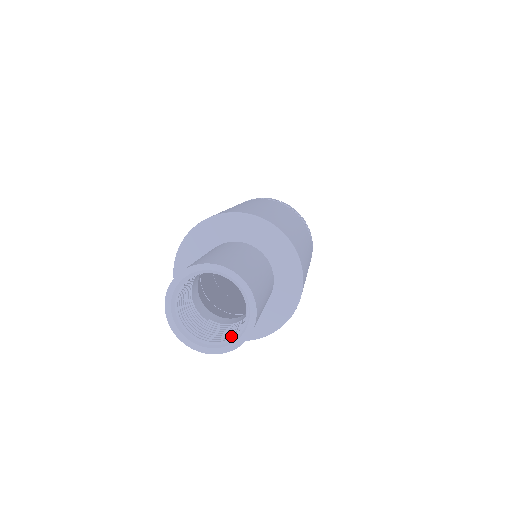
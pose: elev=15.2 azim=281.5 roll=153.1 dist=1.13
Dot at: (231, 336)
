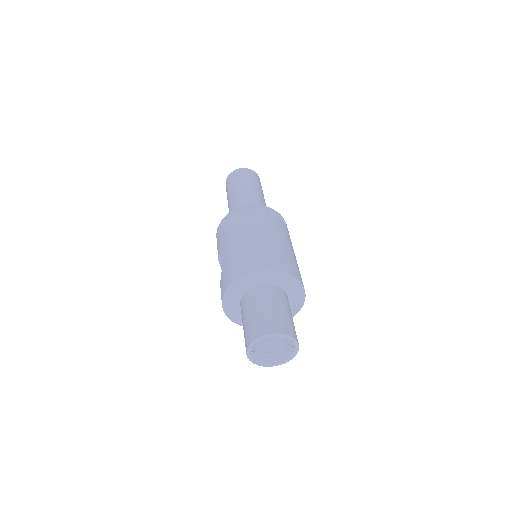
Dot at: (280, 356)
